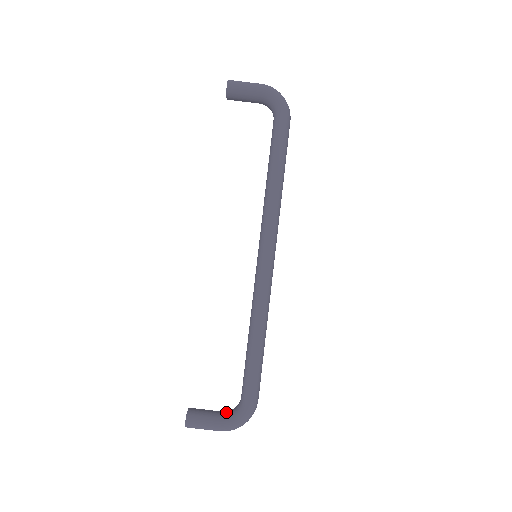
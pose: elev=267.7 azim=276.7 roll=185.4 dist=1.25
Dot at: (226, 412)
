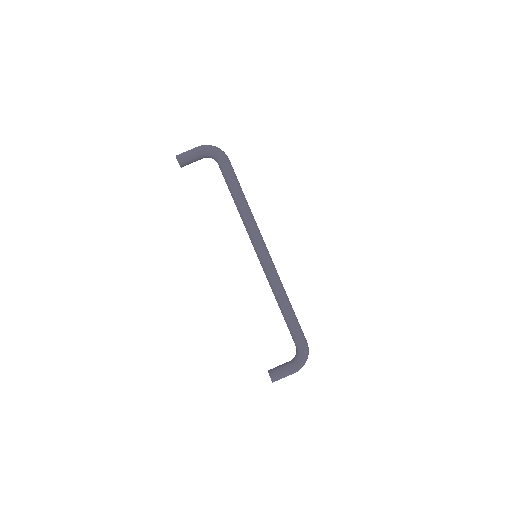
Dot at: (292, 360)
